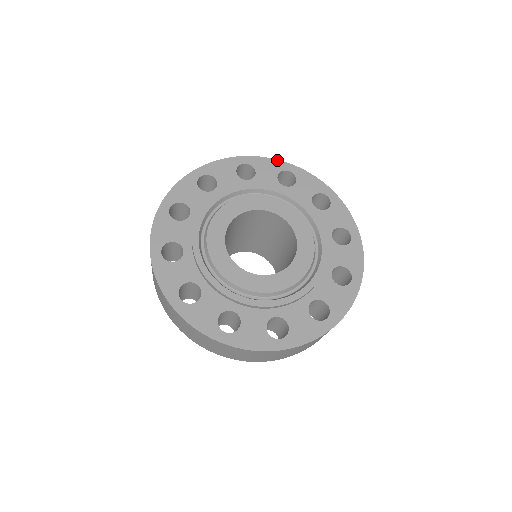
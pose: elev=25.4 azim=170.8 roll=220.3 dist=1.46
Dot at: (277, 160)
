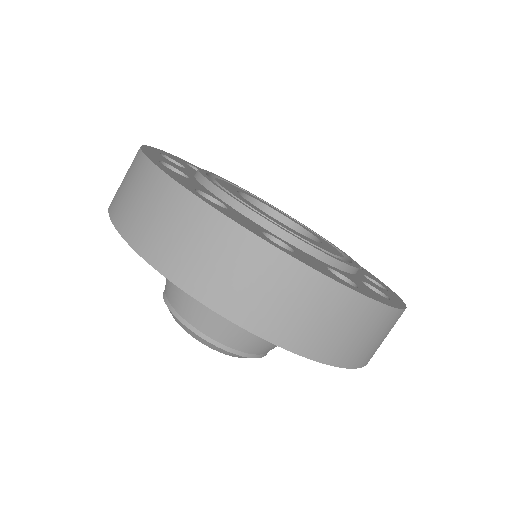
Dot at: occluded
